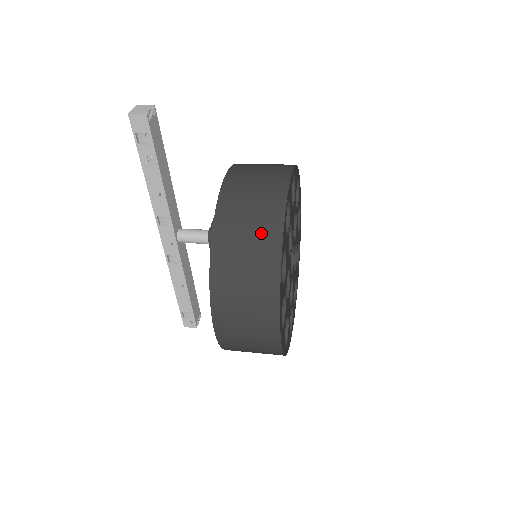
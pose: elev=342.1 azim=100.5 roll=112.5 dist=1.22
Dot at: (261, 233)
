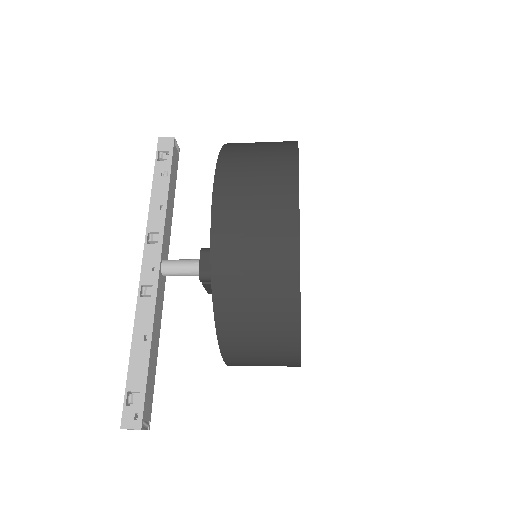
Dot at: occluded
